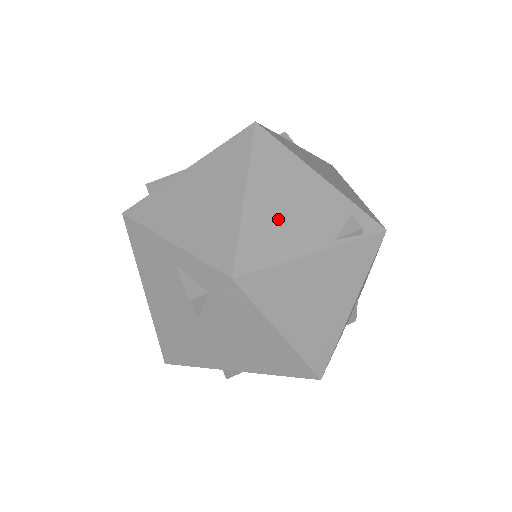
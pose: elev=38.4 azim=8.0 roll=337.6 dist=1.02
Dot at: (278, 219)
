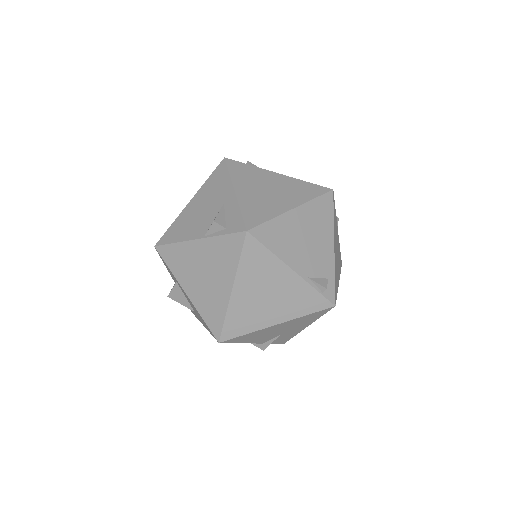
Dot at: (295, 237)
